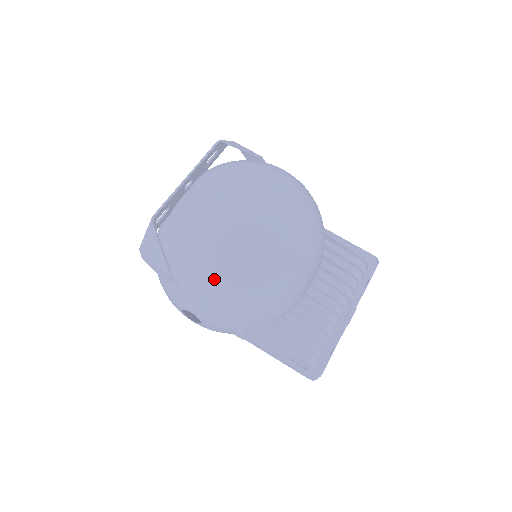
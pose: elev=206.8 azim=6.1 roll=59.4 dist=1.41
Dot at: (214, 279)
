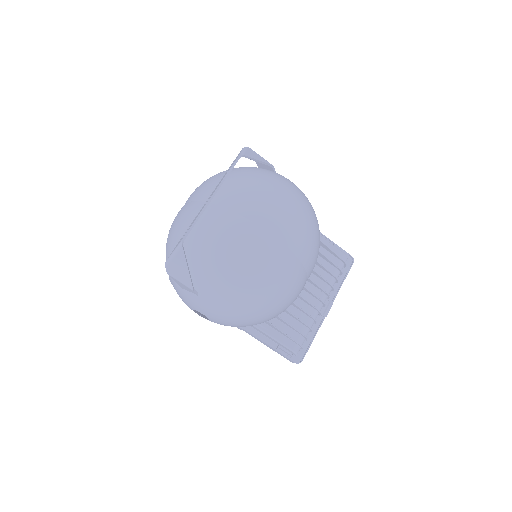
Dot at: (235, 299)
